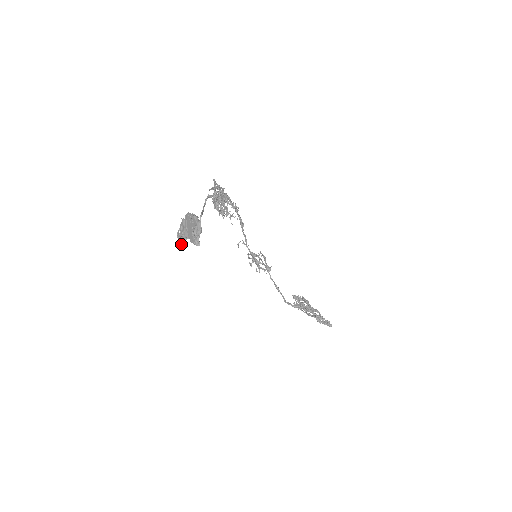
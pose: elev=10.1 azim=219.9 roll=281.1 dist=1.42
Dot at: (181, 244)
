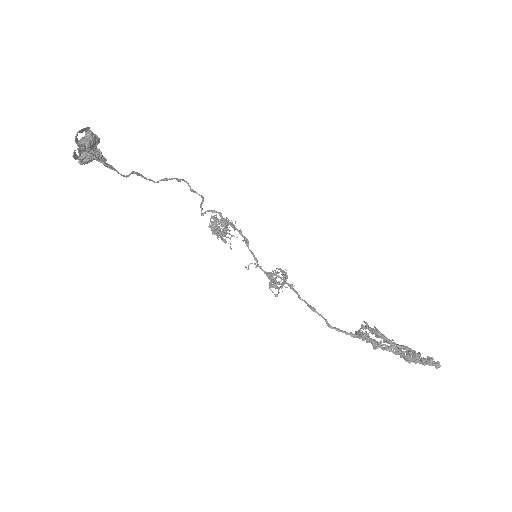
Dot at: (74, 158)
